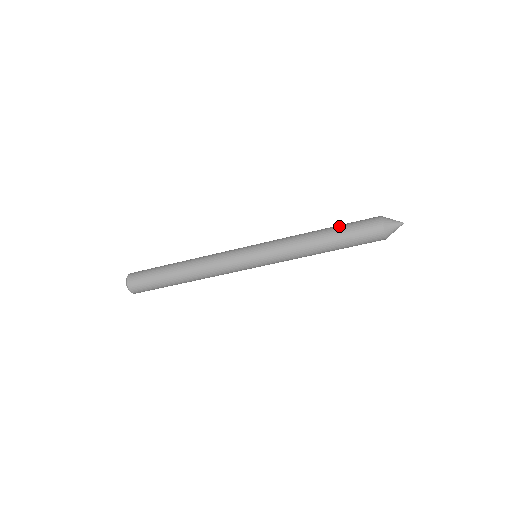
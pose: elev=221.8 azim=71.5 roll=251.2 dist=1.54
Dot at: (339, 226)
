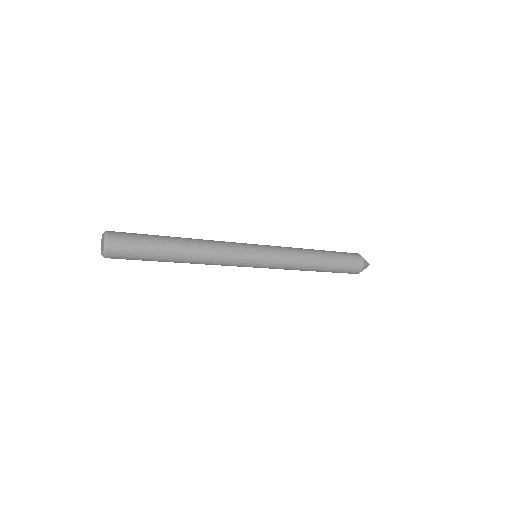
Dot at: (331, 251)
